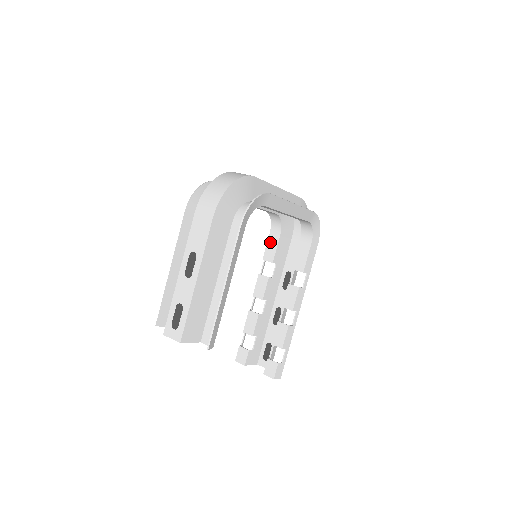
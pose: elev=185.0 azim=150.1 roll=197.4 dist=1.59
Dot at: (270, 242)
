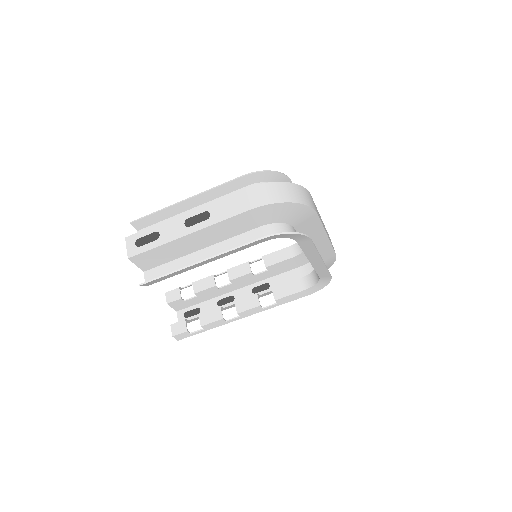
Dot at: (282, 252)
